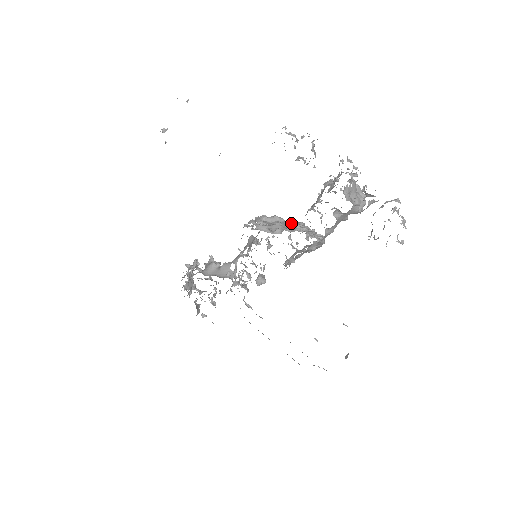
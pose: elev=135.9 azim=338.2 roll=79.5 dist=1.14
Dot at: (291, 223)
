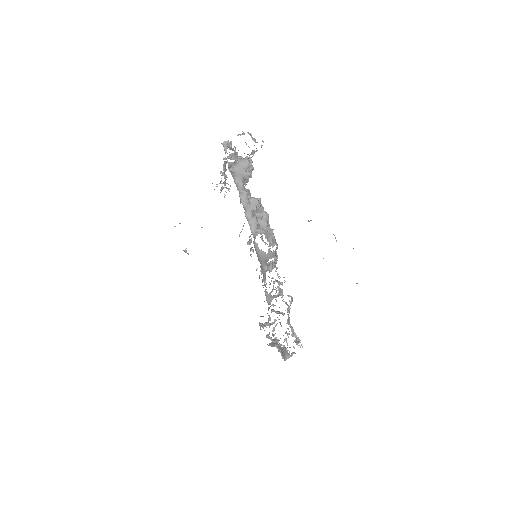
Dot at: occluded
